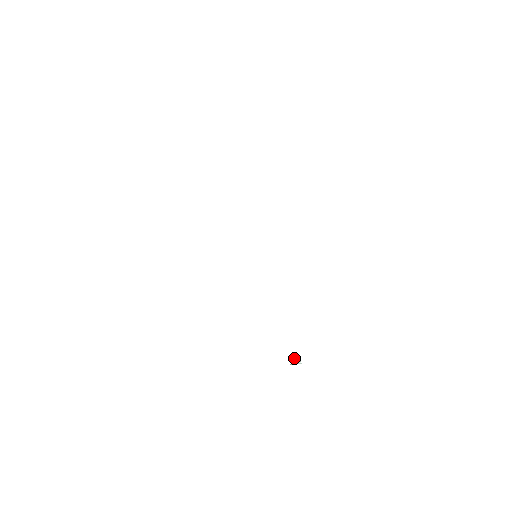
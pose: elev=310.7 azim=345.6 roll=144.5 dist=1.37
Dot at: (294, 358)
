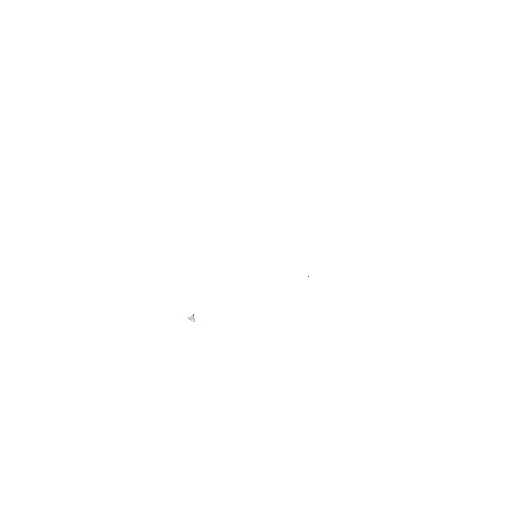
Dot at: (192, 317)
